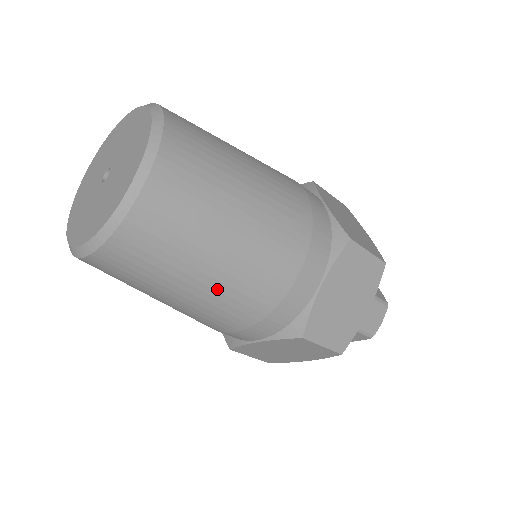
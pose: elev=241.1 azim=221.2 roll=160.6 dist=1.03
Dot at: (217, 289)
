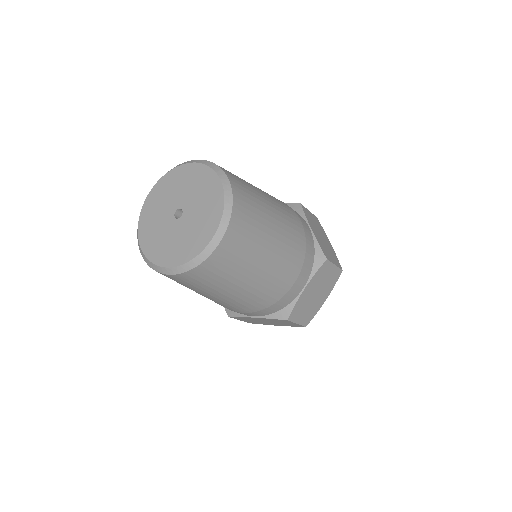
Dot at: (281, 241)
